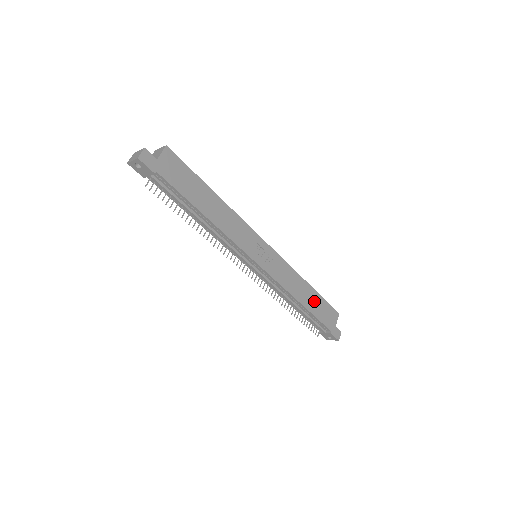
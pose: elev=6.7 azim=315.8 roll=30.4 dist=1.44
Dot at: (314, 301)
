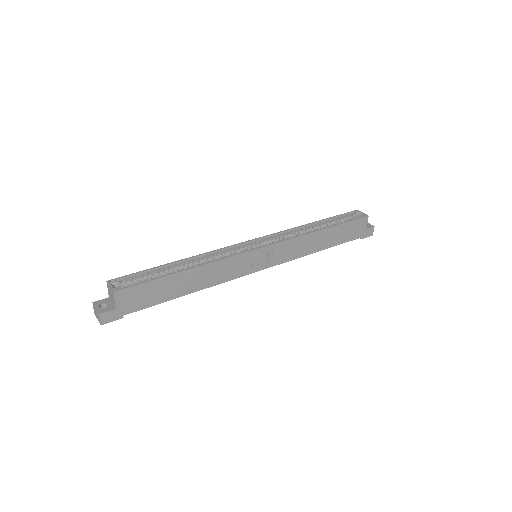
Dot at: (334, 235)
